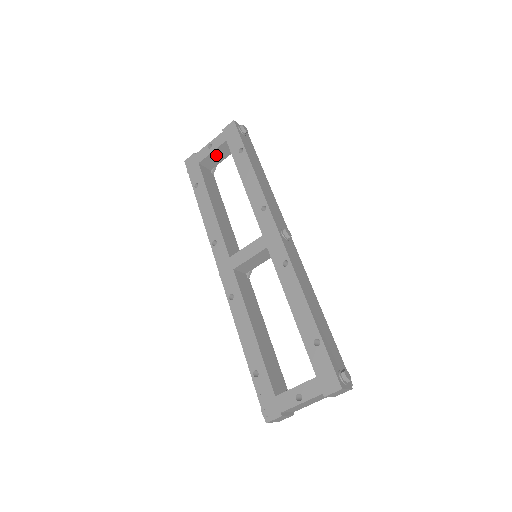
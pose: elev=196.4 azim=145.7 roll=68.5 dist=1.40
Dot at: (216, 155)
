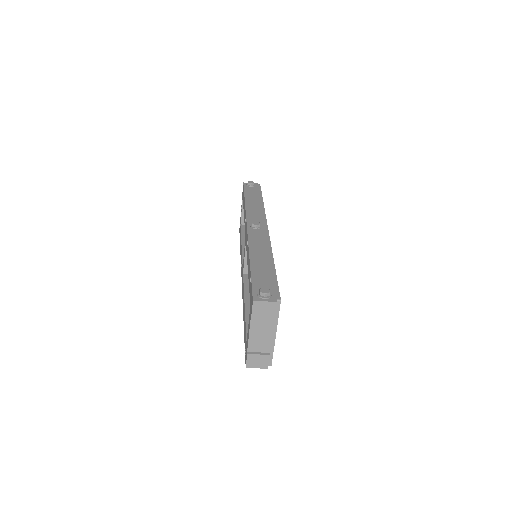
Dot at: occluded
